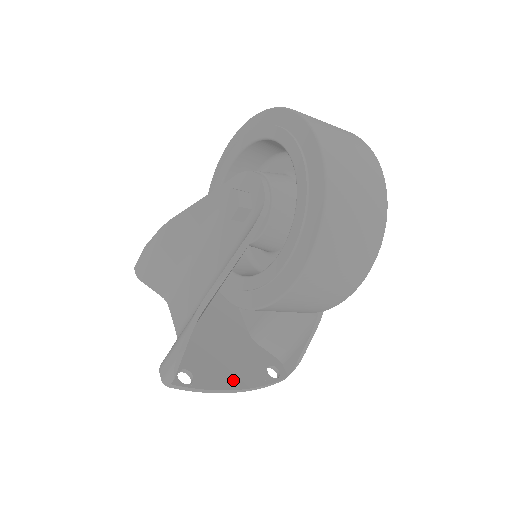
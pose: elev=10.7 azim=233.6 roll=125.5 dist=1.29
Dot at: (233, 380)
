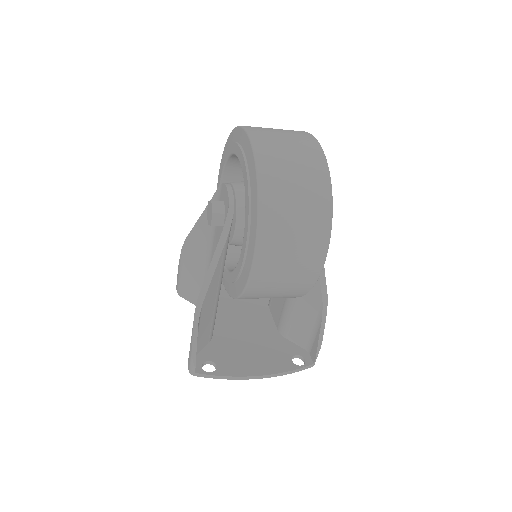
Dot at: (255, 368)
